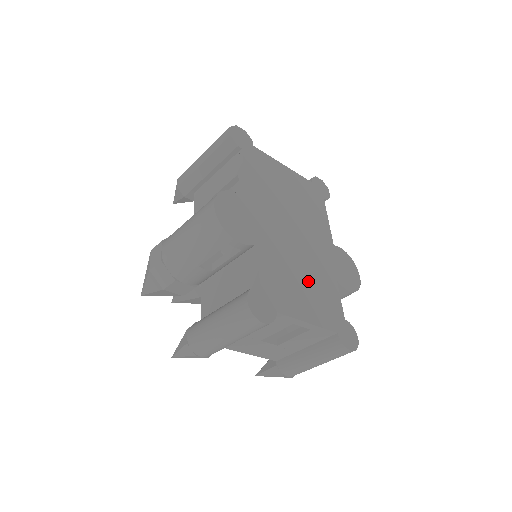
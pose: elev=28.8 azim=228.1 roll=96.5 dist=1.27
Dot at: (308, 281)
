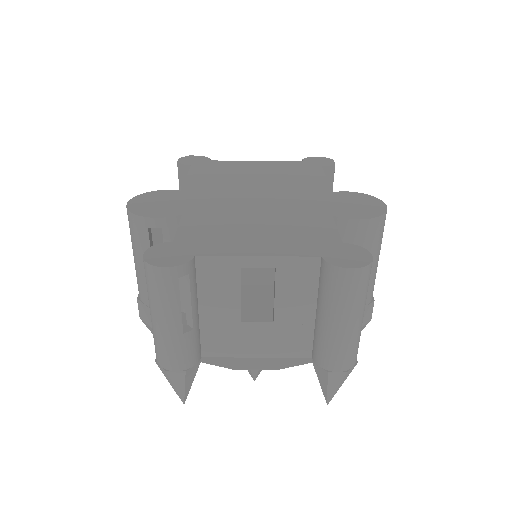
Dot at: (269, 225)
